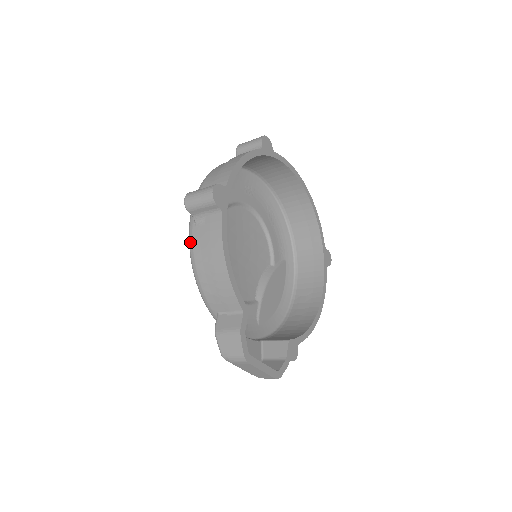
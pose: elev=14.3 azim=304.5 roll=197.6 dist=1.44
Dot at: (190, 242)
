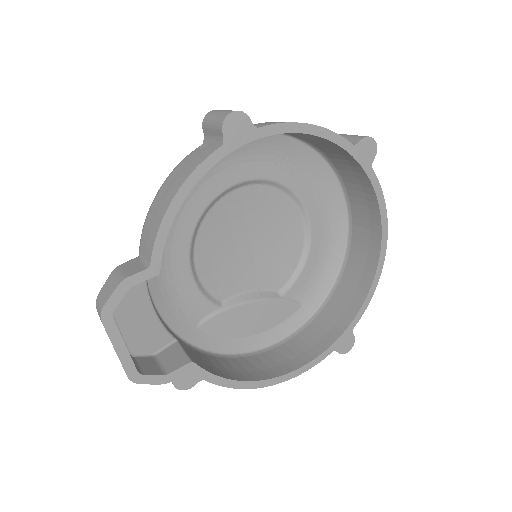
Dot at: occluded
